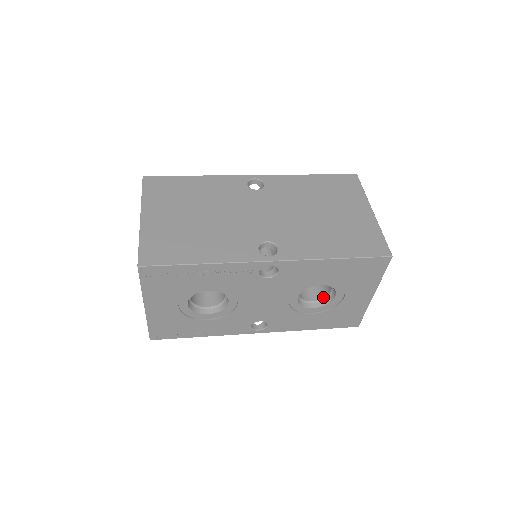
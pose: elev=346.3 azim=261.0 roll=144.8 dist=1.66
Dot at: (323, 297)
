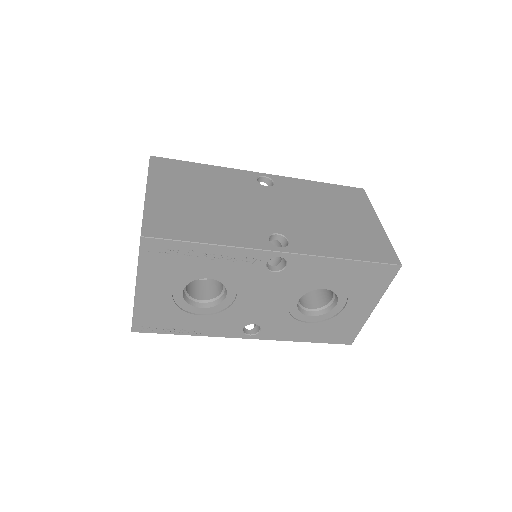
Dot at: (322, 306)
